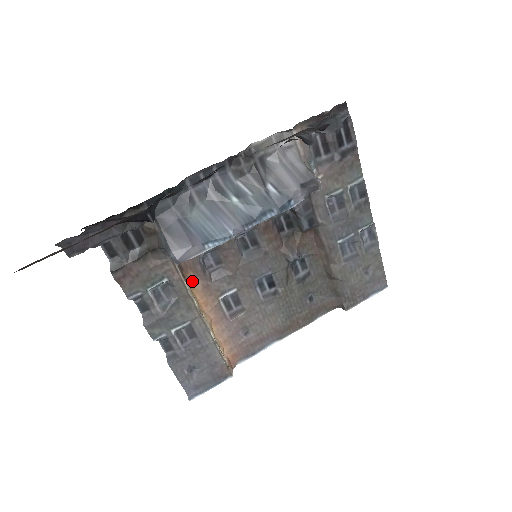
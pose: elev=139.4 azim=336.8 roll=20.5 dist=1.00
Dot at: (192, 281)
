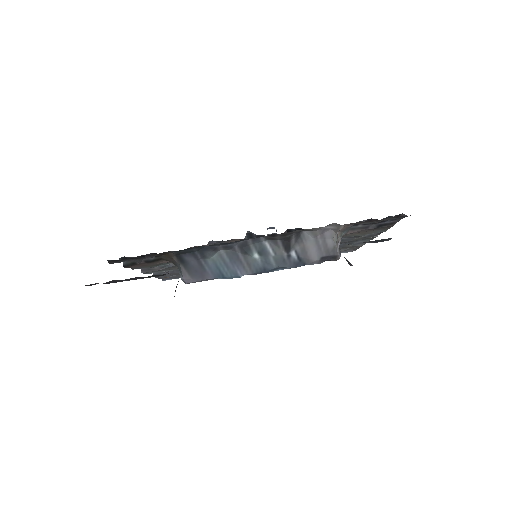
Dot at: occluded
